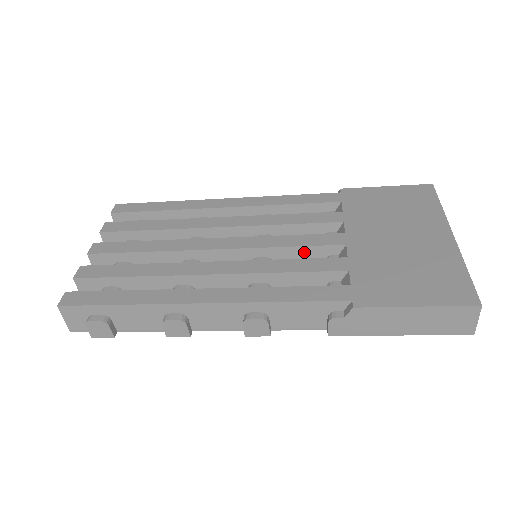
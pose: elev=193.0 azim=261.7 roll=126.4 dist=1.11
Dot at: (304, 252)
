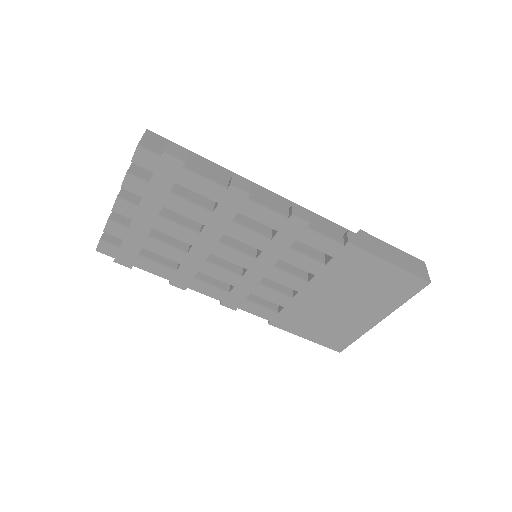
Dot at: occluded
